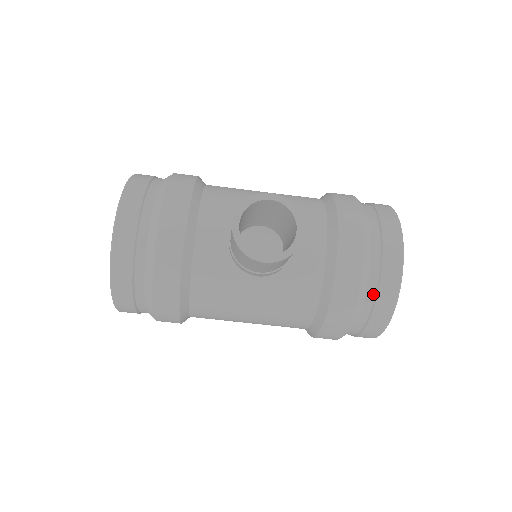
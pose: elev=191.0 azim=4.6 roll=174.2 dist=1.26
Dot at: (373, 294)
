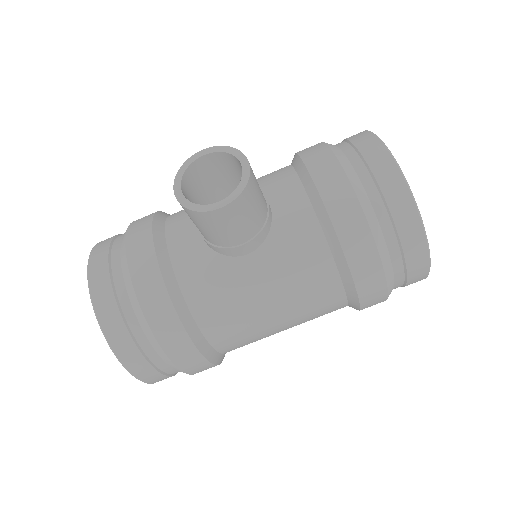
Dot at: (382, 206)
